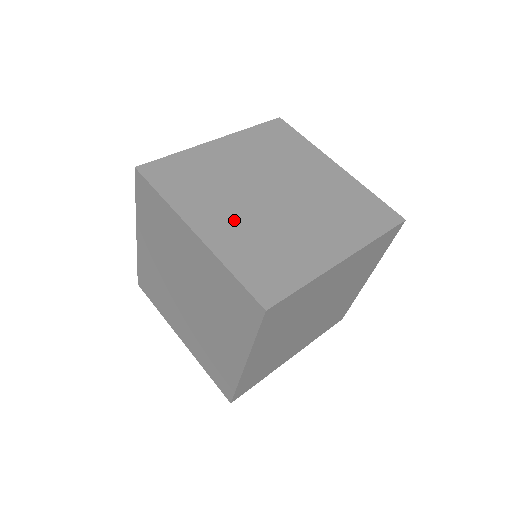
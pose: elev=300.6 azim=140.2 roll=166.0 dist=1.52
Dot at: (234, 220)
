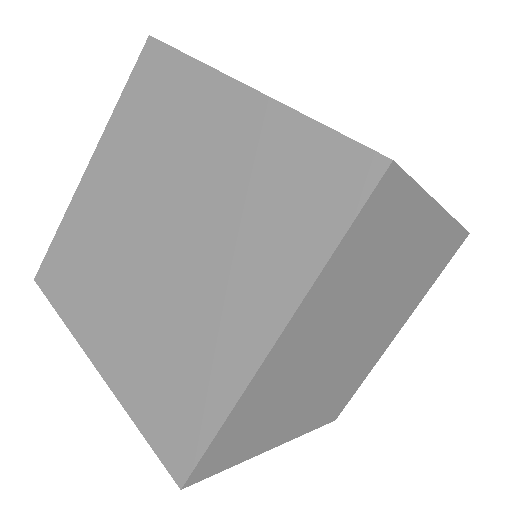
Dot at: occluded
